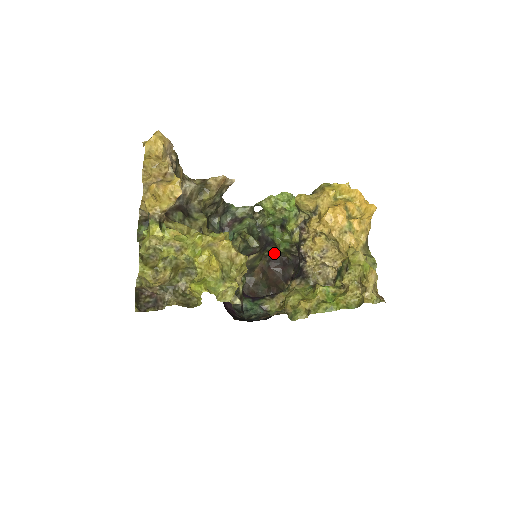
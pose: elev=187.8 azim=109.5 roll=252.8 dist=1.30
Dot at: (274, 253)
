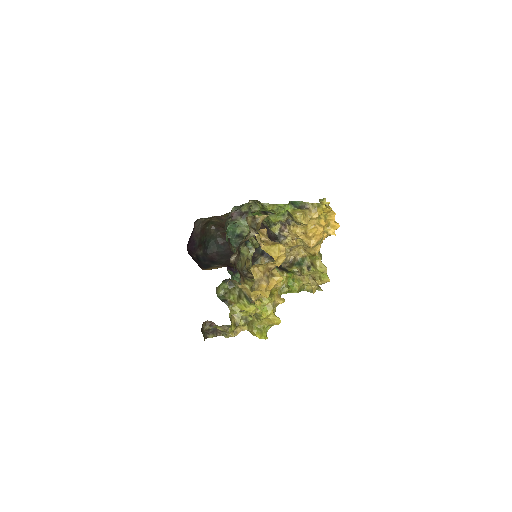
Dot at: occluded
